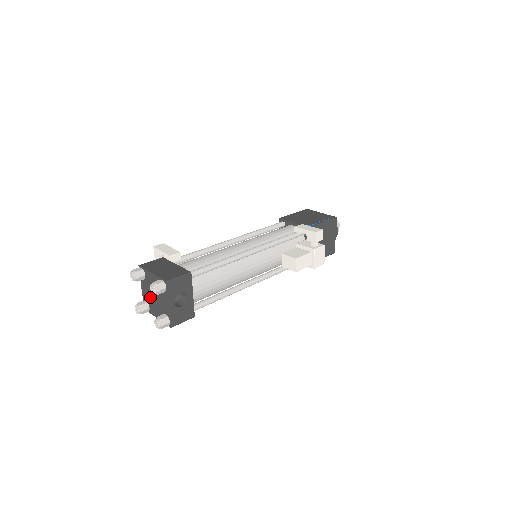
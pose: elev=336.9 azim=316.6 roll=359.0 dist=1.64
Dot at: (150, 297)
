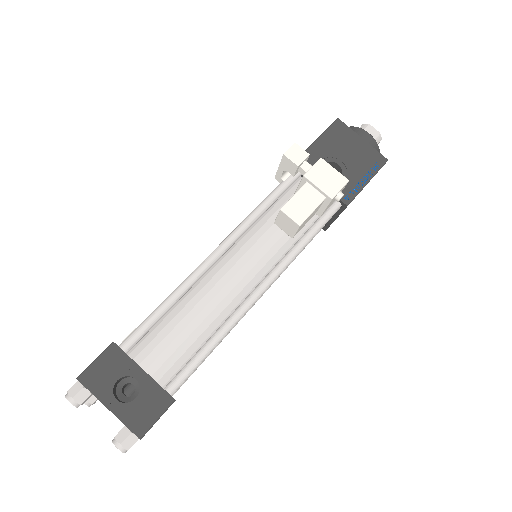
Dot at: occluded
